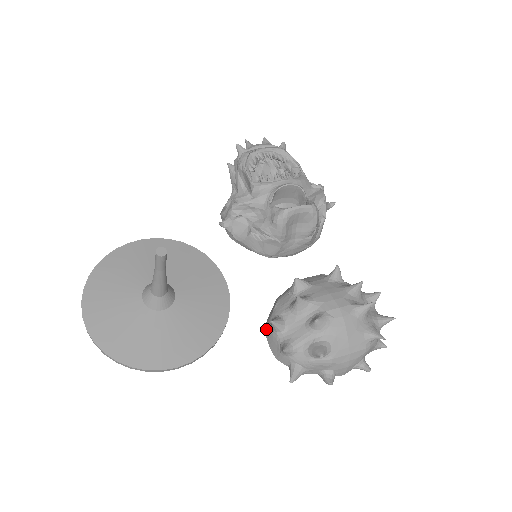
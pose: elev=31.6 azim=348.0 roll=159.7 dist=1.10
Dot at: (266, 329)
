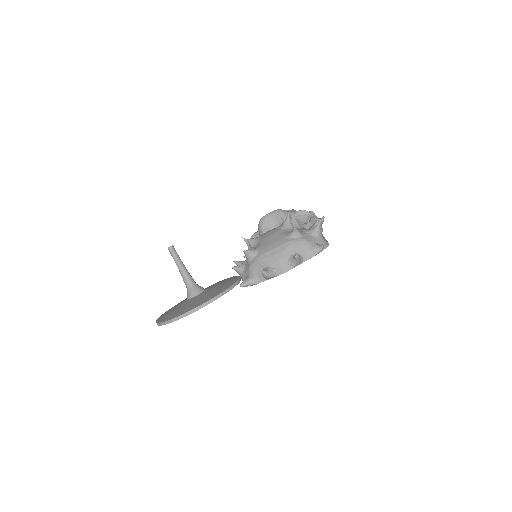
Dot at: occluded
